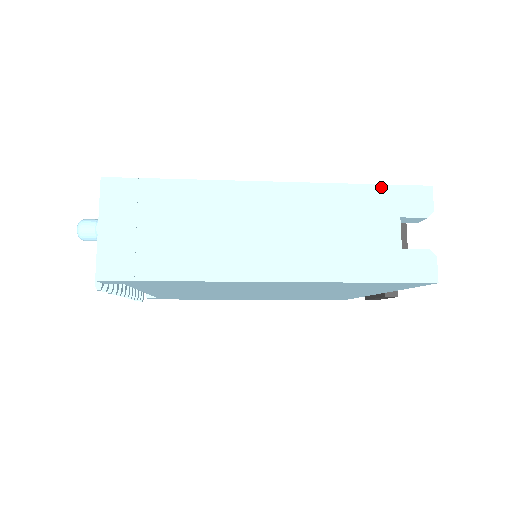
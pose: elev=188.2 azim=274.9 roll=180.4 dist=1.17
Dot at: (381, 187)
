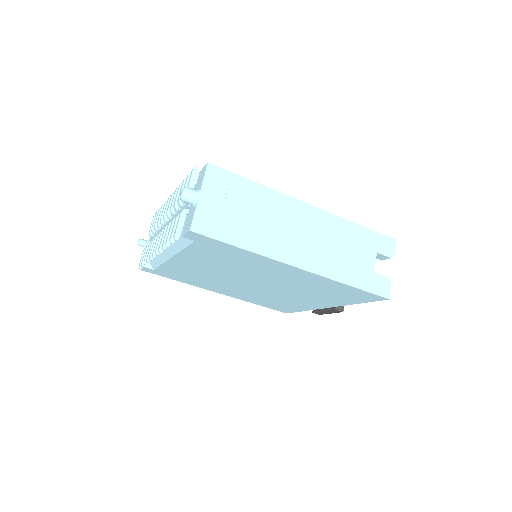
Dot at: (370, 231)
